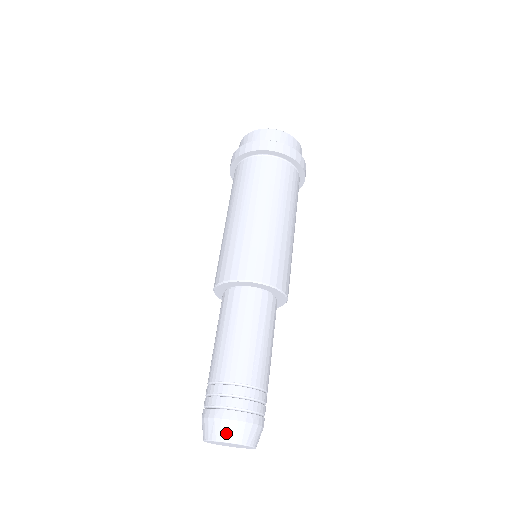
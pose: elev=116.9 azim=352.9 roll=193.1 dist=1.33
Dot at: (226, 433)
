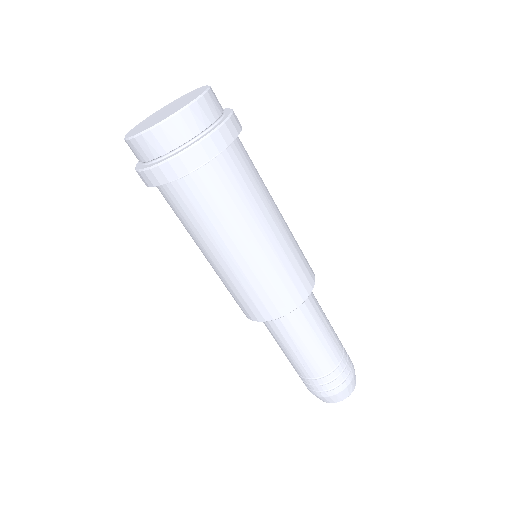
Dot at: (317, 397)
